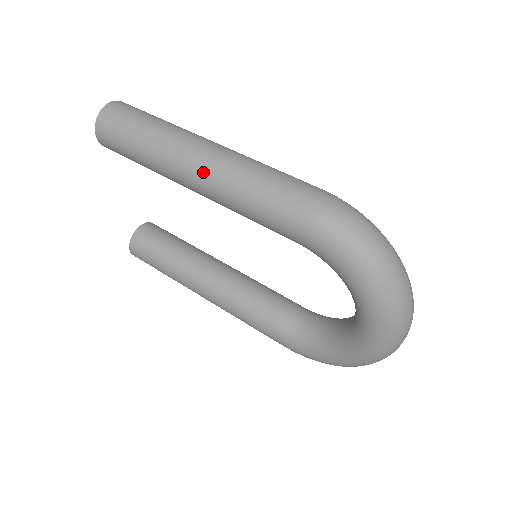
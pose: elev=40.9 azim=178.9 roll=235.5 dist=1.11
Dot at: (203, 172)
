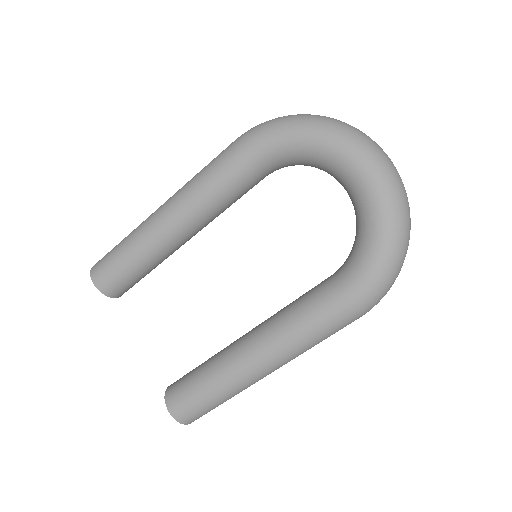
Dot at: (168, 204)
